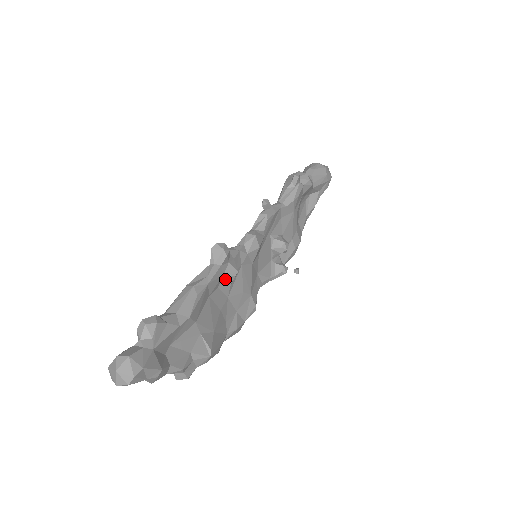
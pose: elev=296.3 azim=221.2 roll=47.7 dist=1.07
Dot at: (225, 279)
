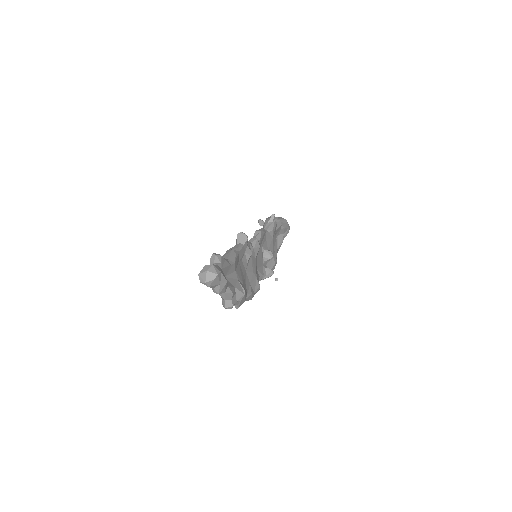
Dot at: (245, 256)
